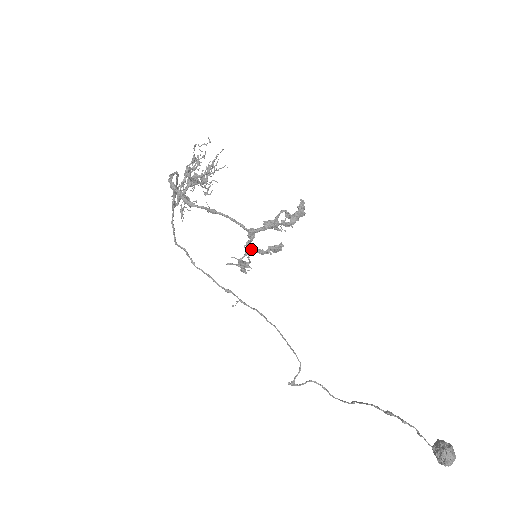
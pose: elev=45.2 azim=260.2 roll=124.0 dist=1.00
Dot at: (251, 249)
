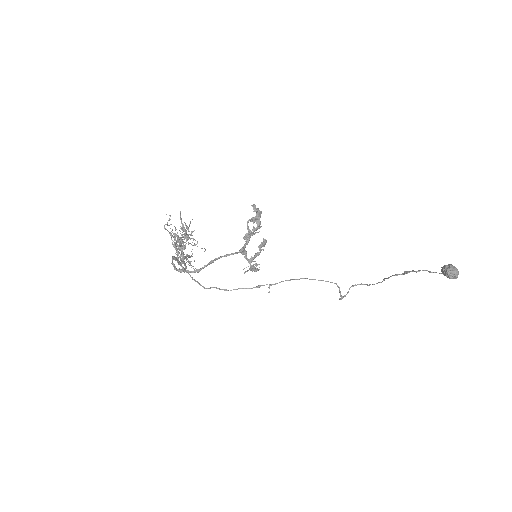
Dot at: (250, 259)
